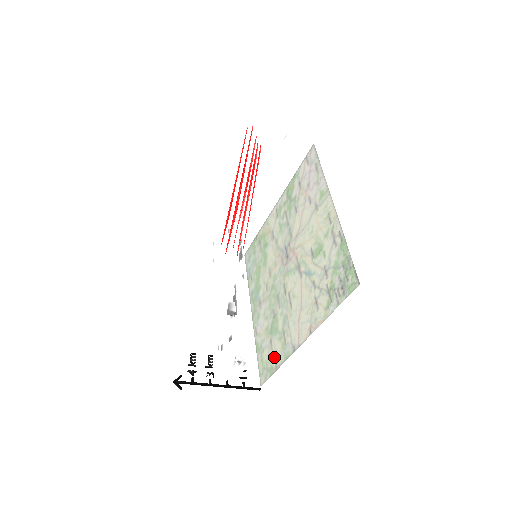
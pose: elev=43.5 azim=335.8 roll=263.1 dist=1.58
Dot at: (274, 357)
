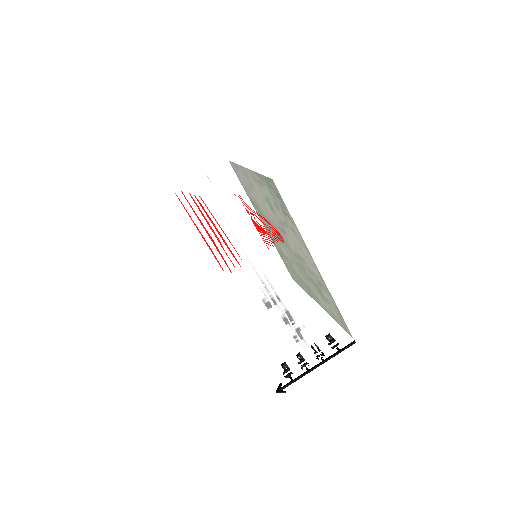
Dot at: (332, 305)
